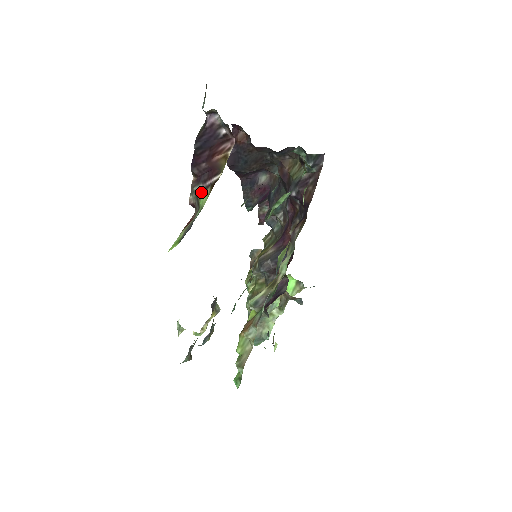
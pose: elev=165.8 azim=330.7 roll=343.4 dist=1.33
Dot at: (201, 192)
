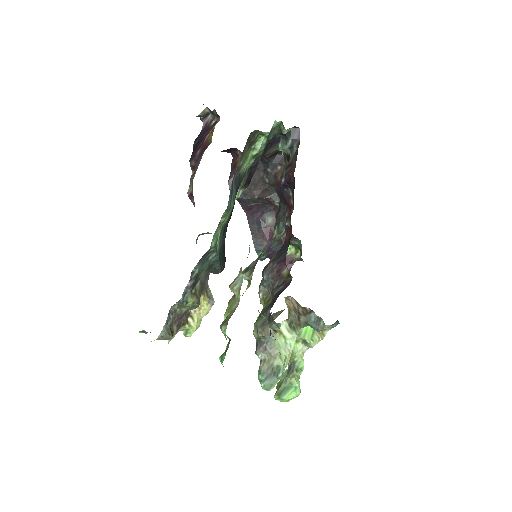
Dot at: (195, 172)
